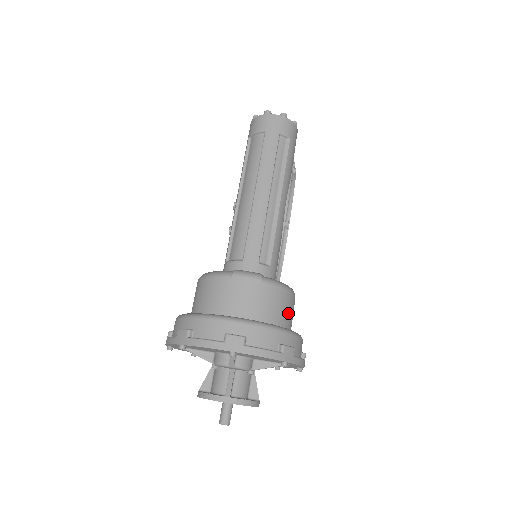
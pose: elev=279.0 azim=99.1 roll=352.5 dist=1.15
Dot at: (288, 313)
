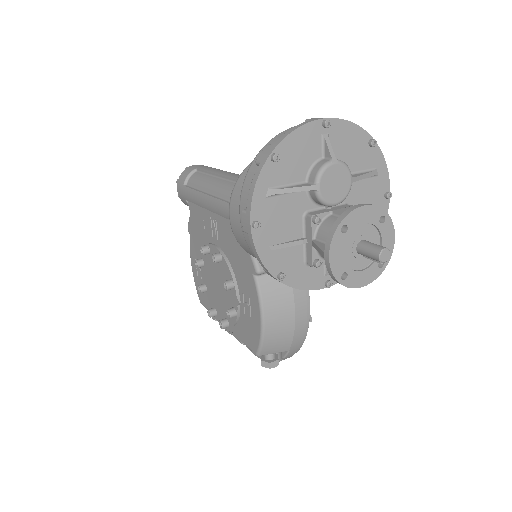
Dot at: occluded
